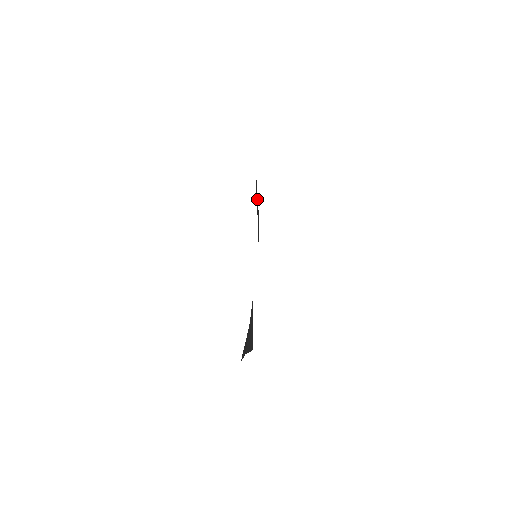
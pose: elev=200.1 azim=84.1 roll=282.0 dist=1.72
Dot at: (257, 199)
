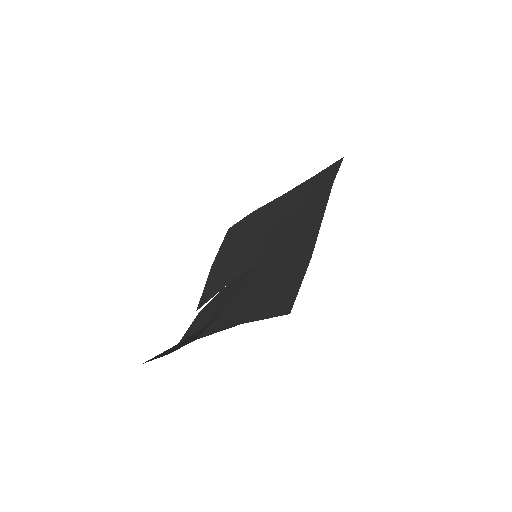
Dot at: (265, 220)
